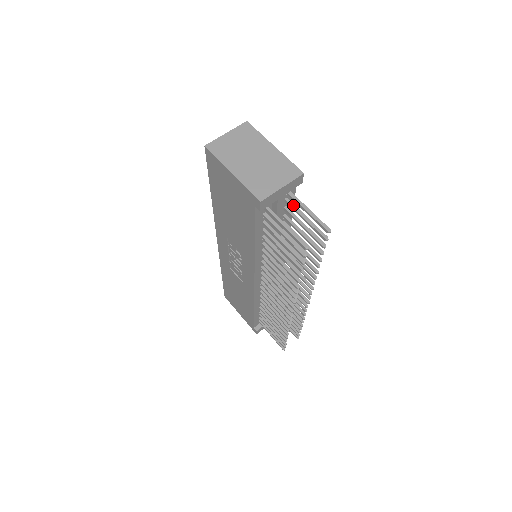
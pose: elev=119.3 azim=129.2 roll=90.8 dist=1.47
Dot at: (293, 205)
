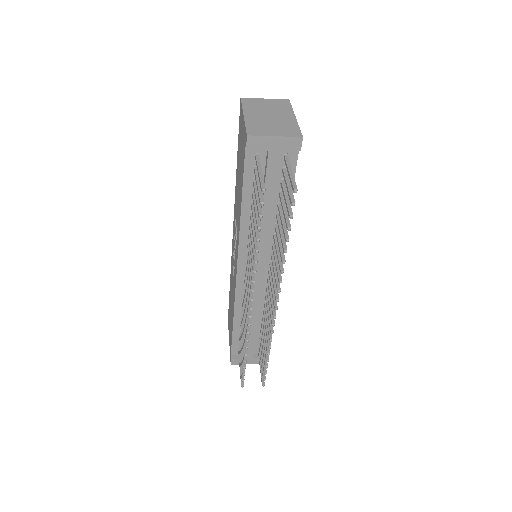
Dot at: (286, 173)
